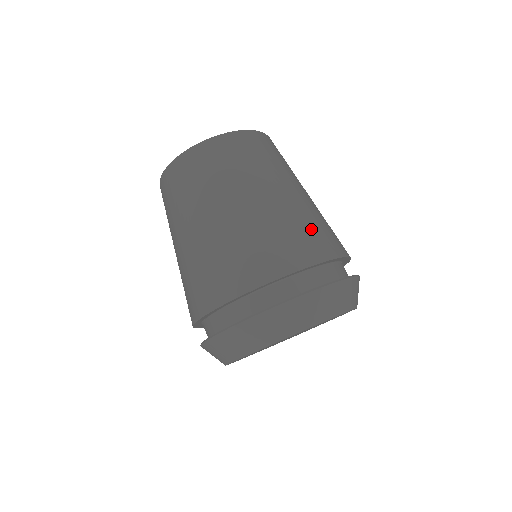
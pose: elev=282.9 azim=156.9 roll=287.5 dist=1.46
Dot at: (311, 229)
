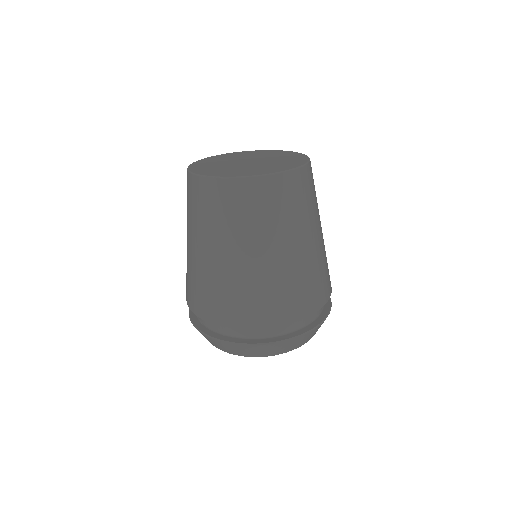
Dot at: (317, 280)
